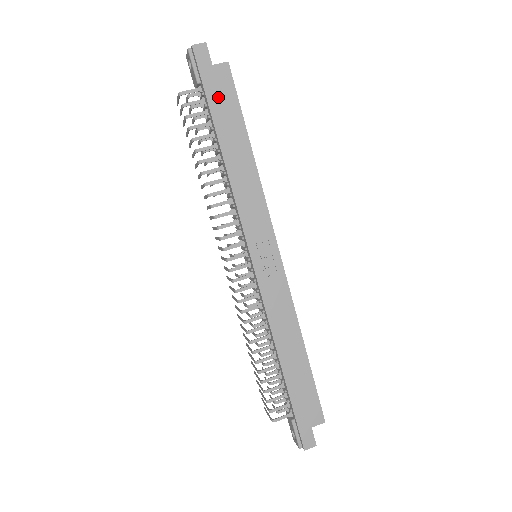
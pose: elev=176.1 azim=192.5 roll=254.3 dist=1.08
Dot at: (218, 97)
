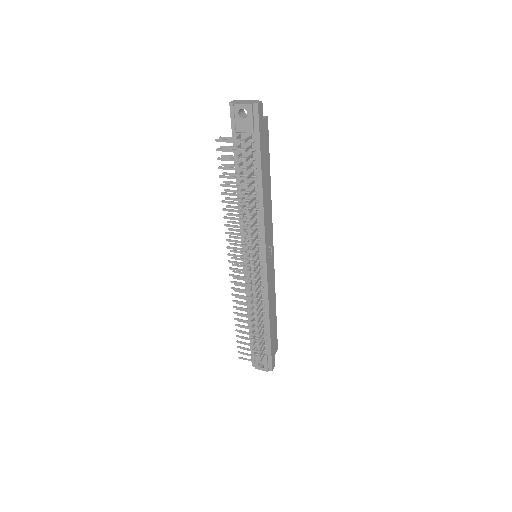
Dot at: (264, 145)
